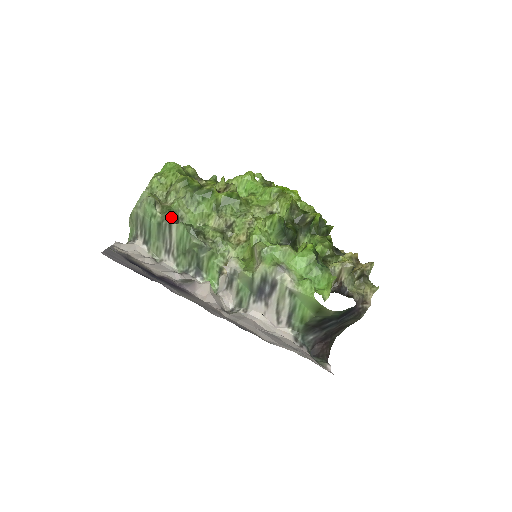
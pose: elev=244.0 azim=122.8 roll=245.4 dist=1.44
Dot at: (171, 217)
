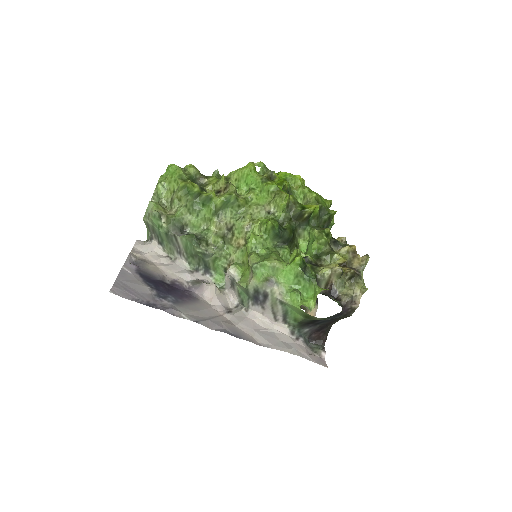
Dot at: (176, 227)
